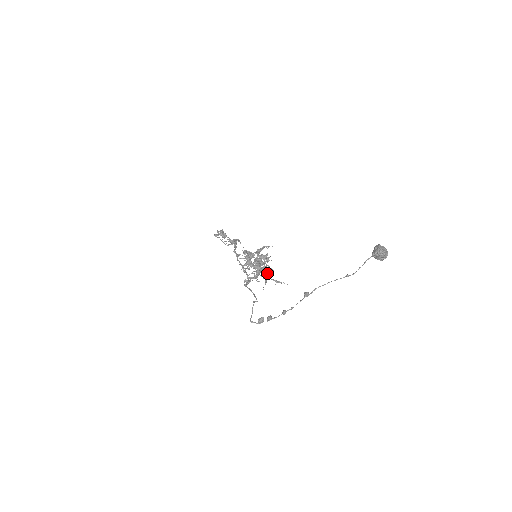
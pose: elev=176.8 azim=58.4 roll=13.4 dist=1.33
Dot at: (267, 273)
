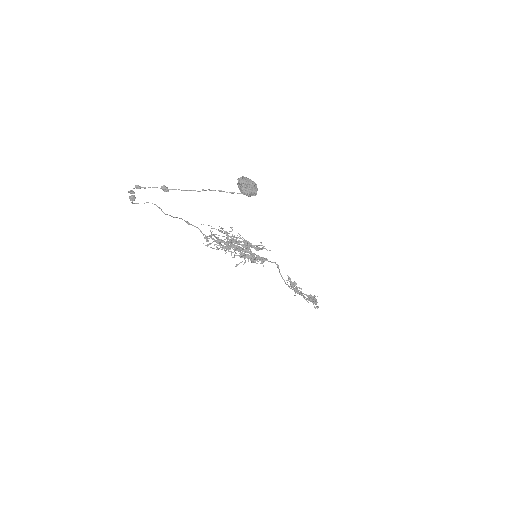
Dot at: (229, 246)
